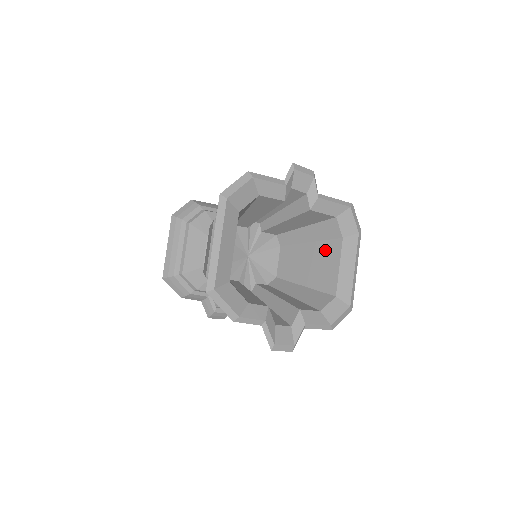
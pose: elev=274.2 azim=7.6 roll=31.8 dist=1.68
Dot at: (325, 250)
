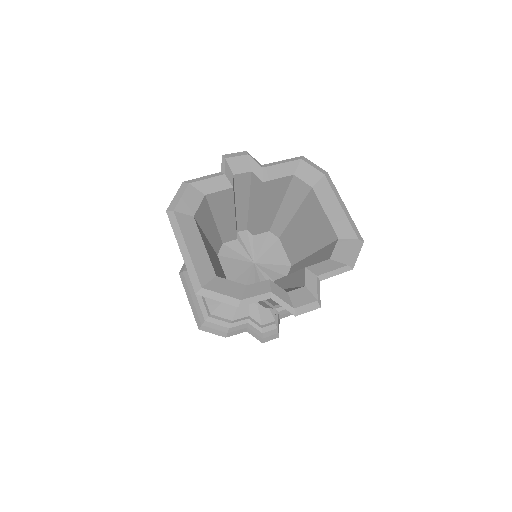
Dot at: (307, 210)
